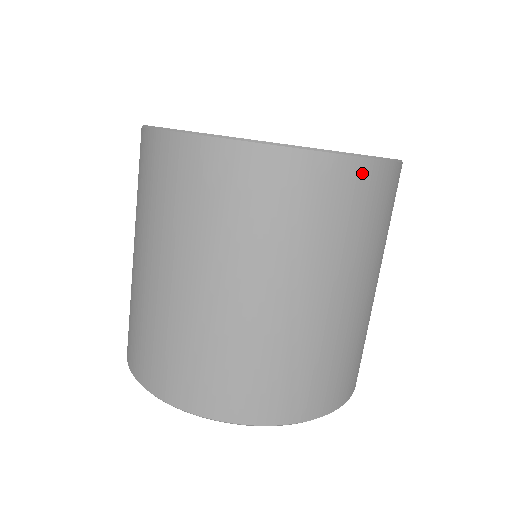
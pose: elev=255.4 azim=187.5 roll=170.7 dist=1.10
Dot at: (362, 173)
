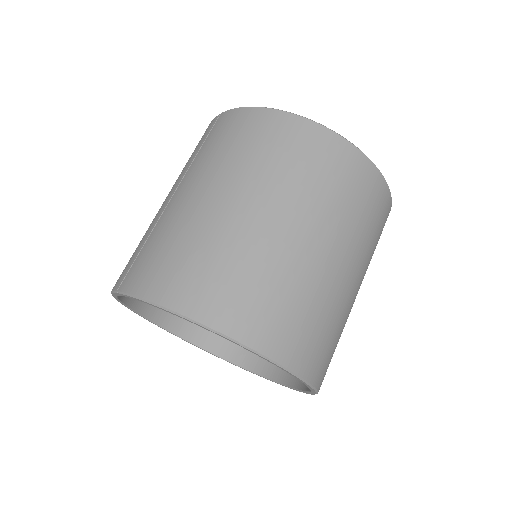
Dot at: (386, 199)
